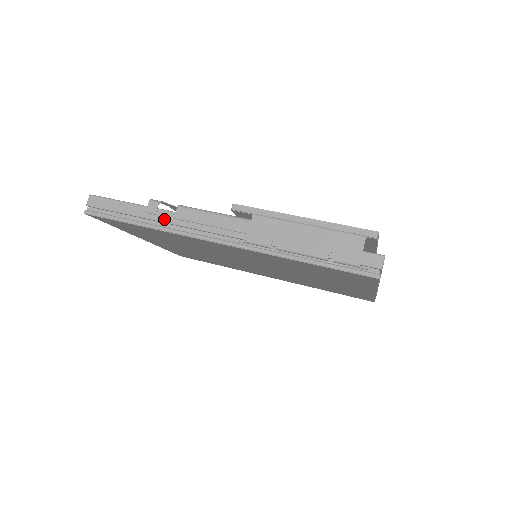
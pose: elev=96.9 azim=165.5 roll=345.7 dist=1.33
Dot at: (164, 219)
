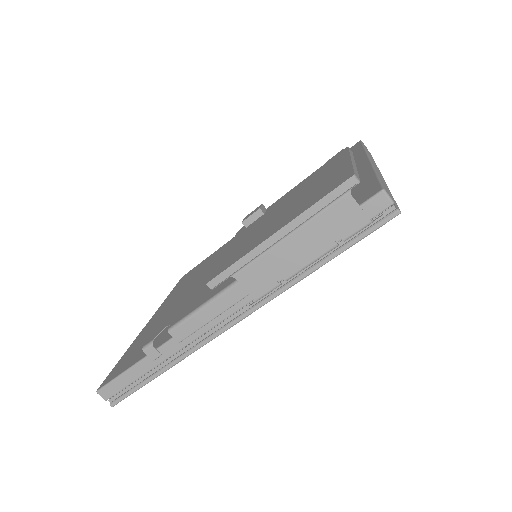
Dot at: (172, 351)
